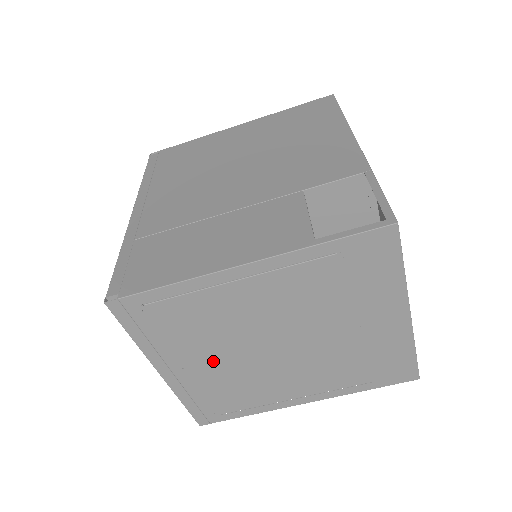
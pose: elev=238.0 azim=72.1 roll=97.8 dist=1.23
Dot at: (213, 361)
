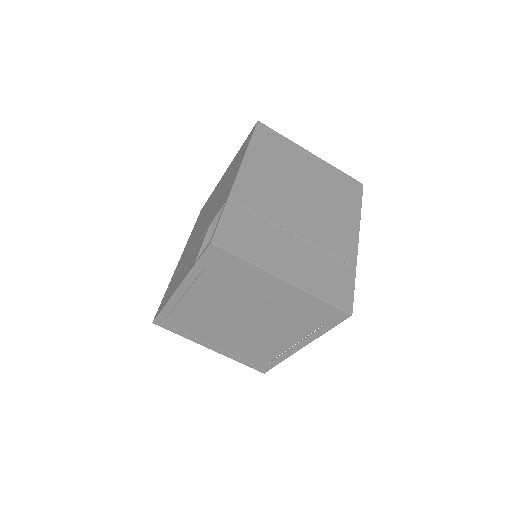
Dot at: (224, 337)
